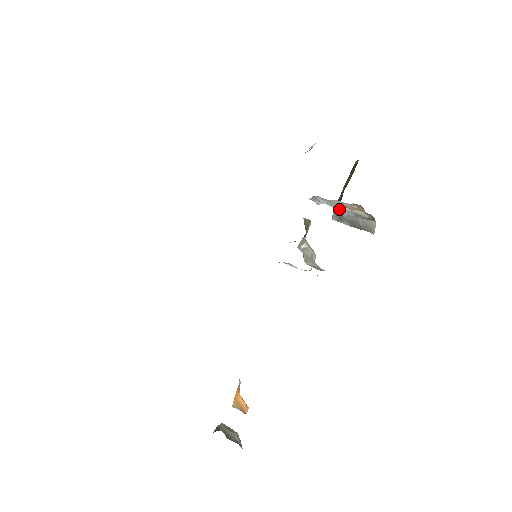
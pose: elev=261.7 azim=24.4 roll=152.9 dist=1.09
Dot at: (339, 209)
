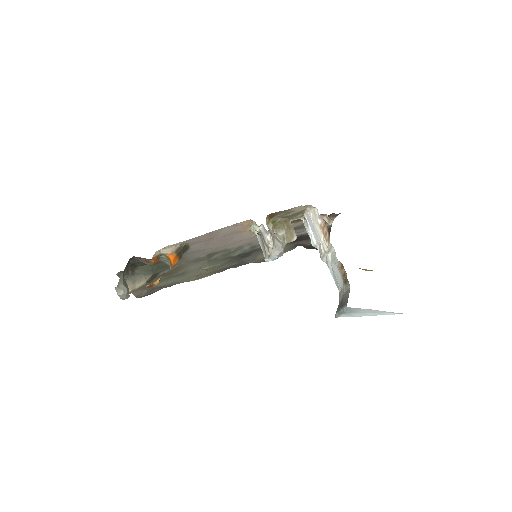
Dot at: (321, 248)
